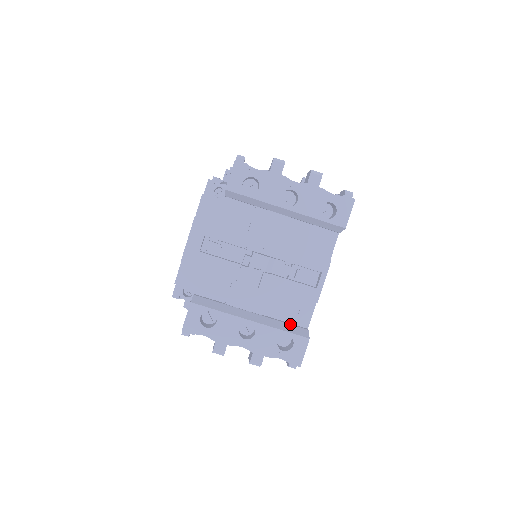
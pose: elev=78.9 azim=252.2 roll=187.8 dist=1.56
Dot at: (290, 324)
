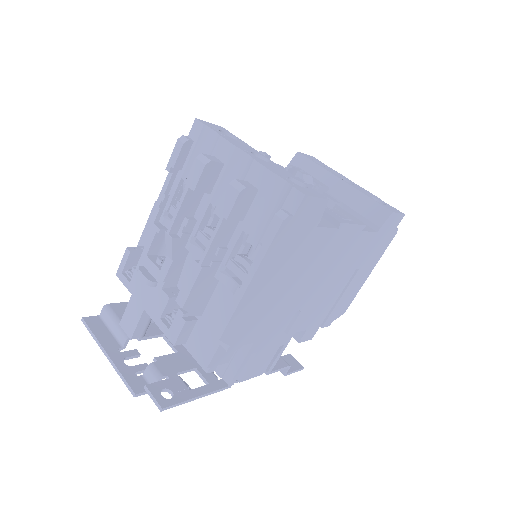
Dot at: occluded
